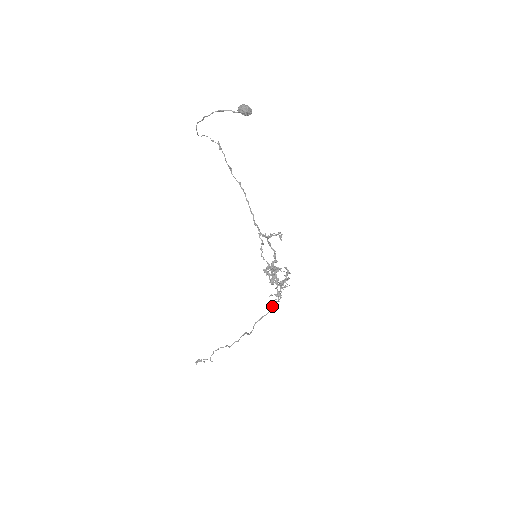
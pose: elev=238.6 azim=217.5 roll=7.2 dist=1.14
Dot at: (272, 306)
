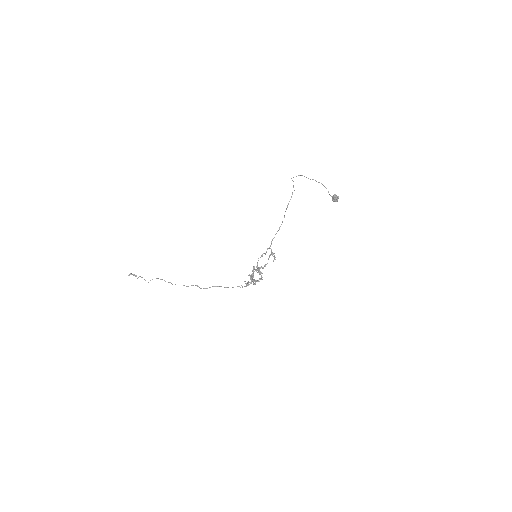
Dot at: occluded
